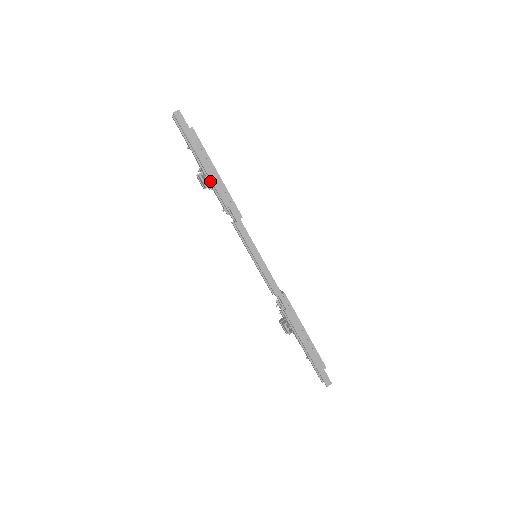
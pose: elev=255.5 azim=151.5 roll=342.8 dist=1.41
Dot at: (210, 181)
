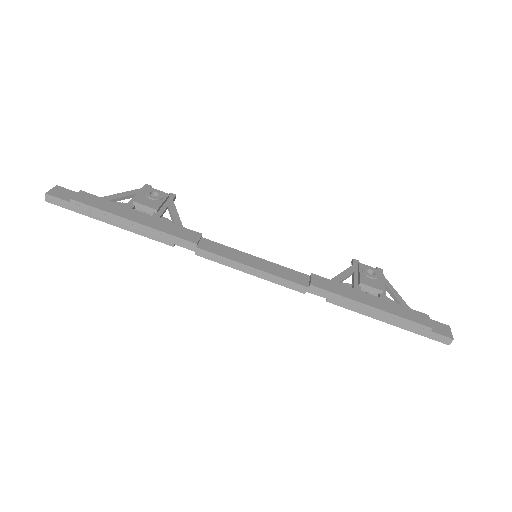
Dot at: occluded
